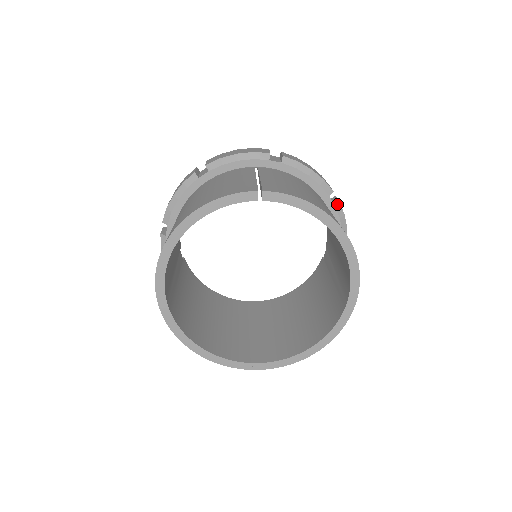
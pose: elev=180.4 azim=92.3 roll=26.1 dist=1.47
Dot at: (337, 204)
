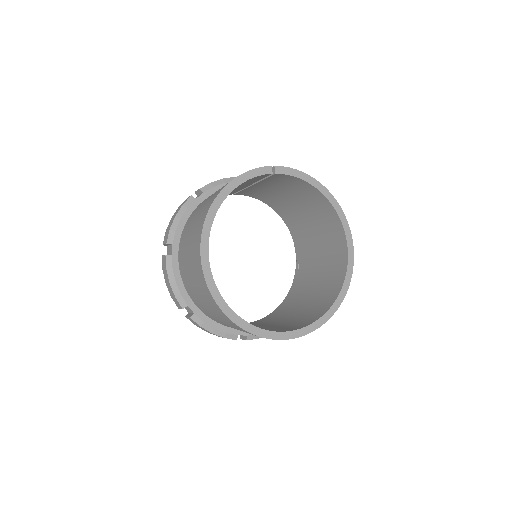
Dot at: occluded
